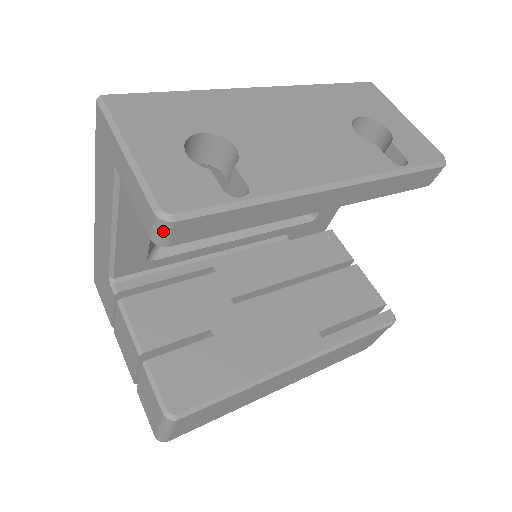
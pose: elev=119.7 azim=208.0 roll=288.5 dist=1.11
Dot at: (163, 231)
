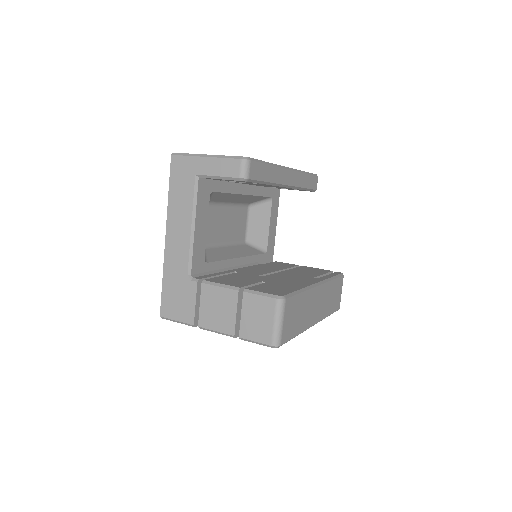
Dot at: (247, 167)
